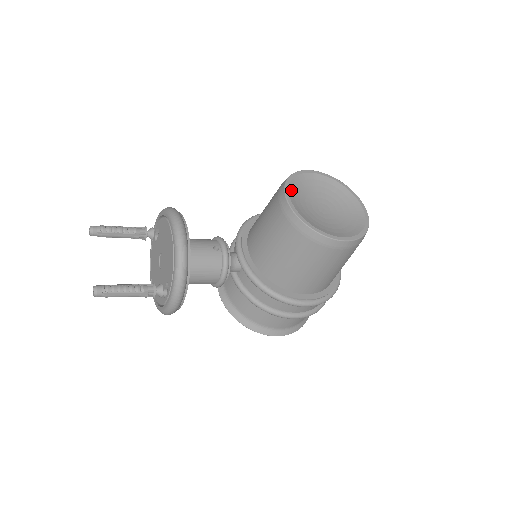
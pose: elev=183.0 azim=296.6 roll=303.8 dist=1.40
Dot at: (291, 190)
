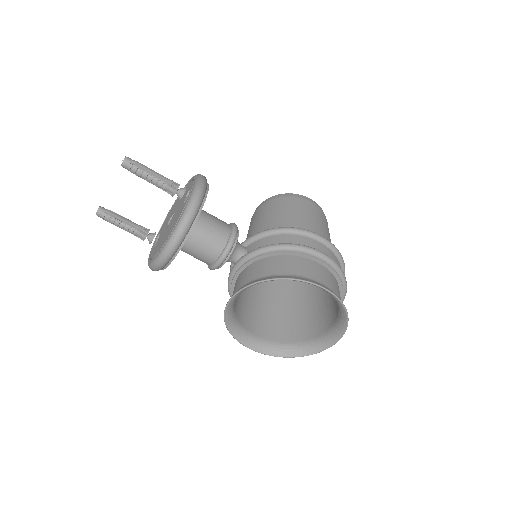
Dot at: occluded
